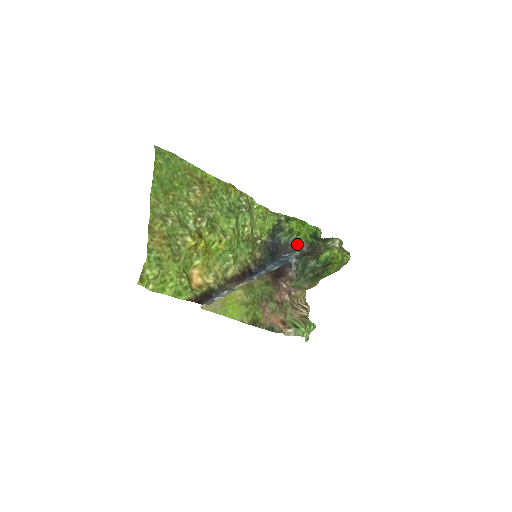
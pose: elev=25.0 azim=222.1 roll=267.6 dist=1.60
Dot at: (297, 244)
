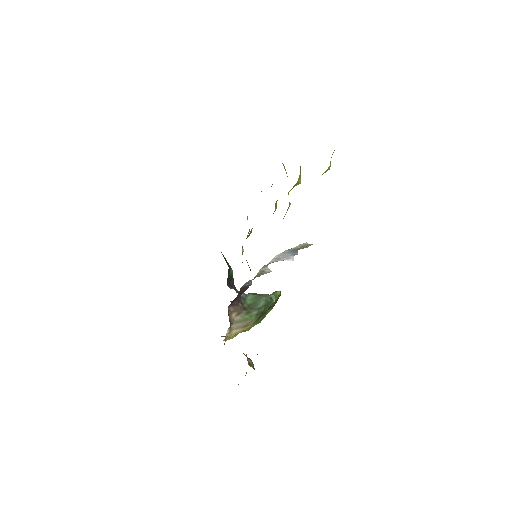
Dot at: occluded
